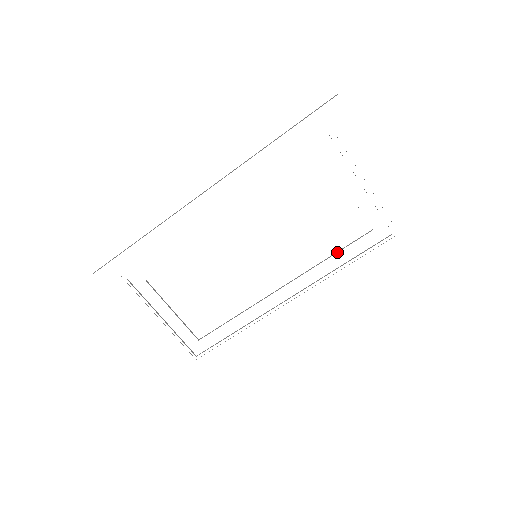
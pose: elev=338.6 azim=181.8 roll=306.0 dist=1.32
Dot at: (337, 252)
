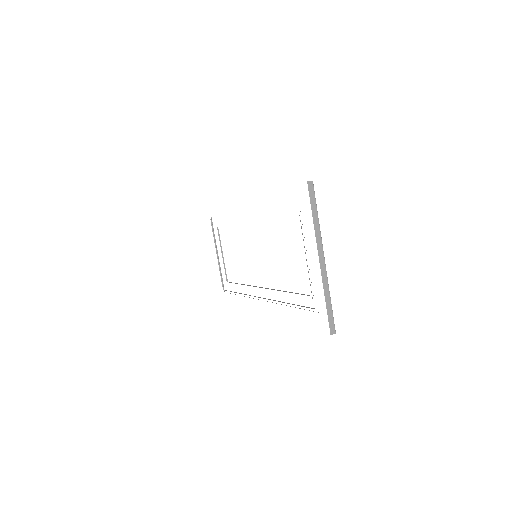
Dot at: (289, 292)
